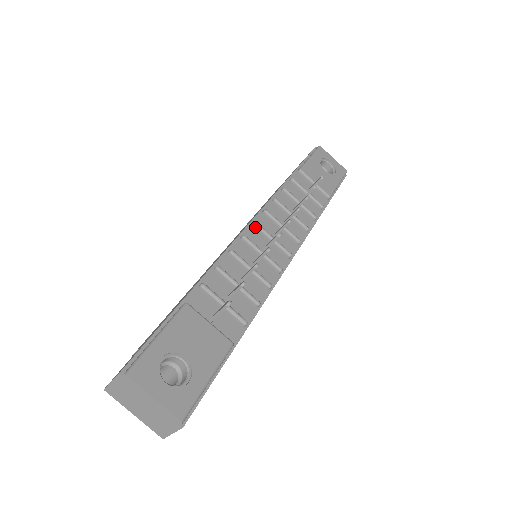
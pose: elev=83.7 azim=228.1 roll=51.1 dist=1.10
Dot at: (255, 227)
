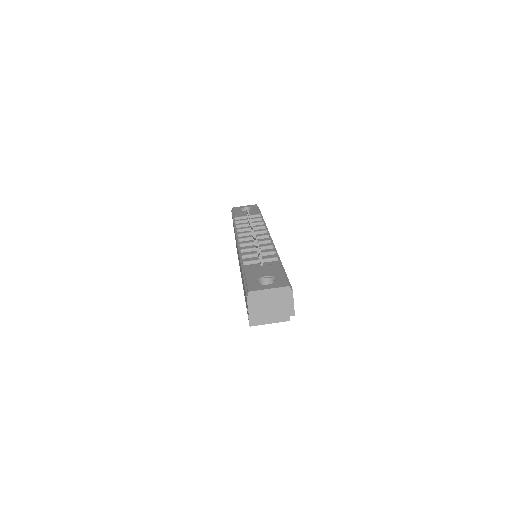
Dot at: (241, 241)
